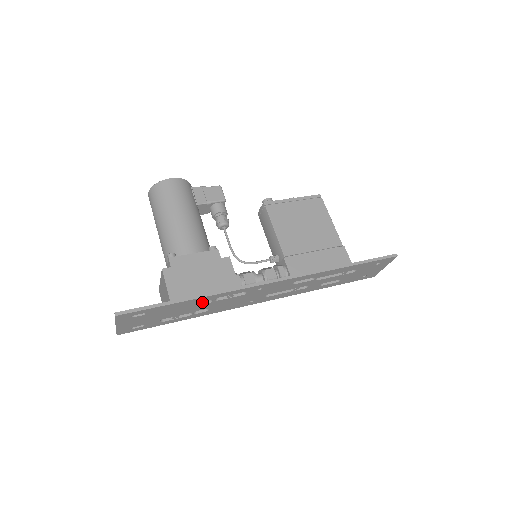
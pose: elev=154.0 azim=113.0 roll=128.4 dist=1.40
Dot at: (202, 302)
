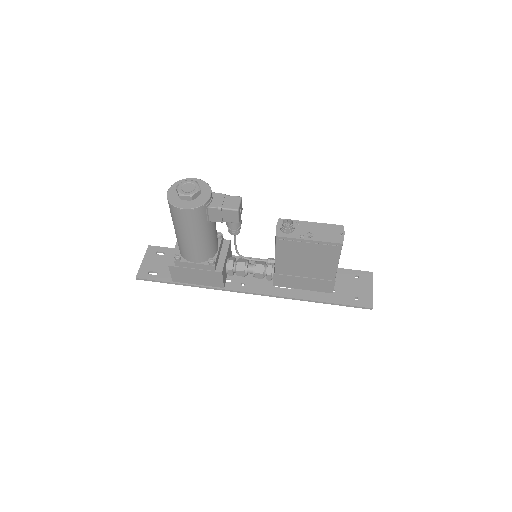
Dot at: occluded
